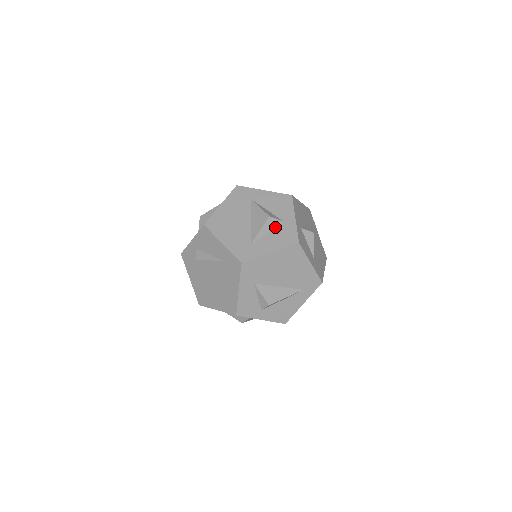
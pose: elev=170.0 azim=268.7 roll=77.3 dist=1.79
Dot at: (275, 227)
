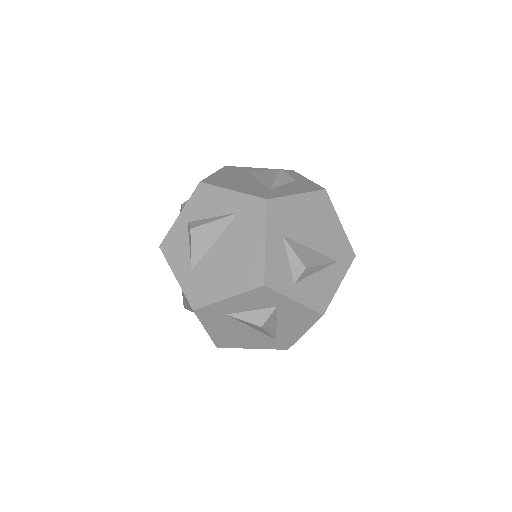
Dot at: (289, 182)
